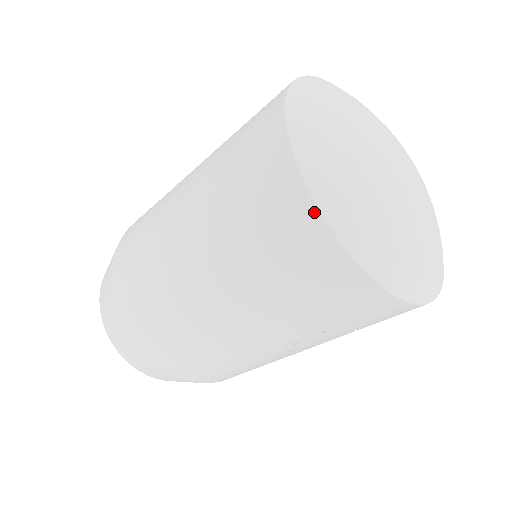
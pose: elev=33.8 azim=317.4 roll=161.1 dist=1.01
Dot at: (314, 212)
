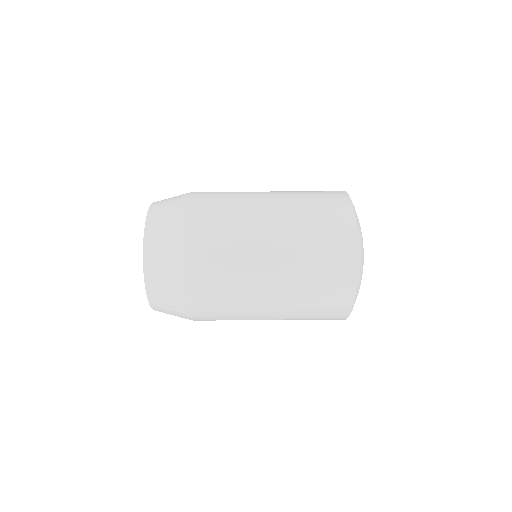
Dot at: (347, 315)
